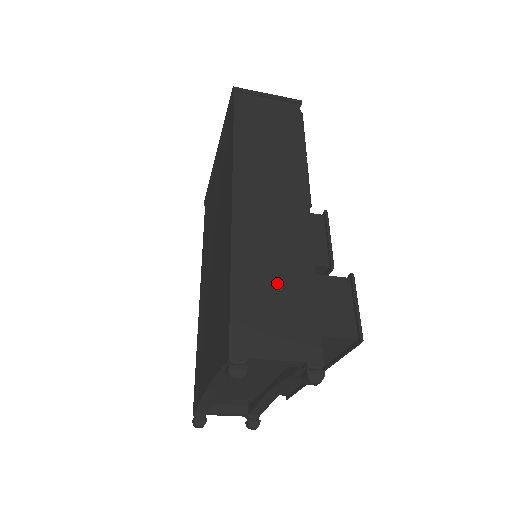
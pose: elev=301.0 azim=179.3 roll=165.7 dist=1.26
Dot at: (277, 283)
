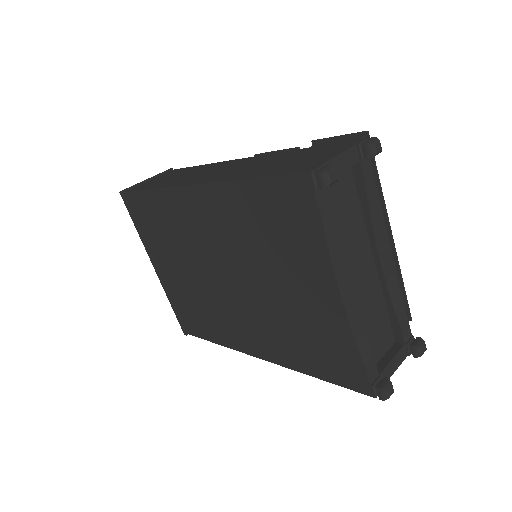
Dot at: (279, 162)
